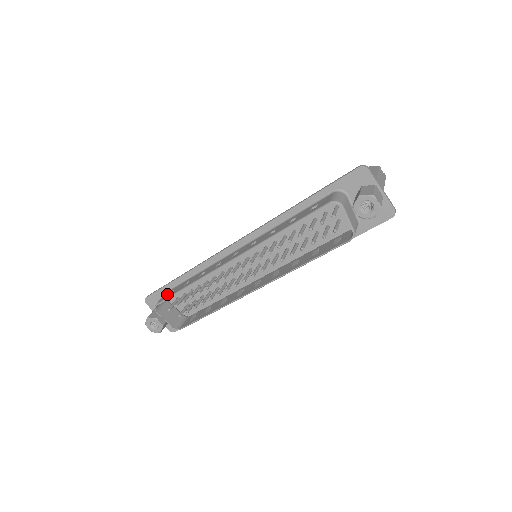
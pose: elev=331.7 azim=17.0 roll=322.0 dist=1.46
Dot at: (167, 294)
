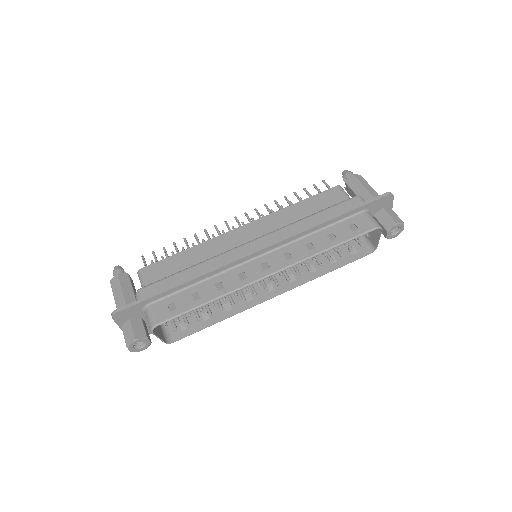
Dot at: (163, 309)
